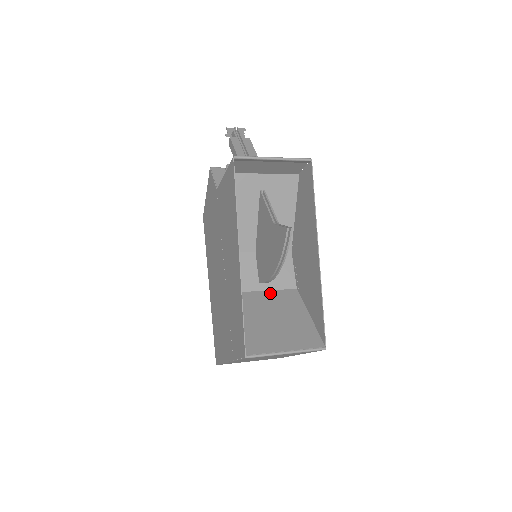
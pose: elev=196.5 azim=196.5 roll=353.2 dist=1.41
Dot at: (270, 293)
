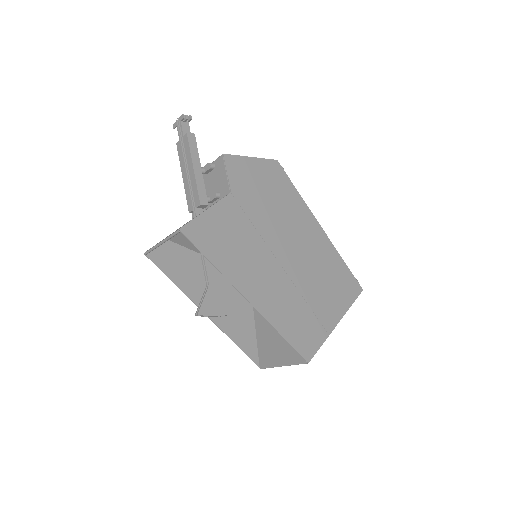
Dot at: occluded
